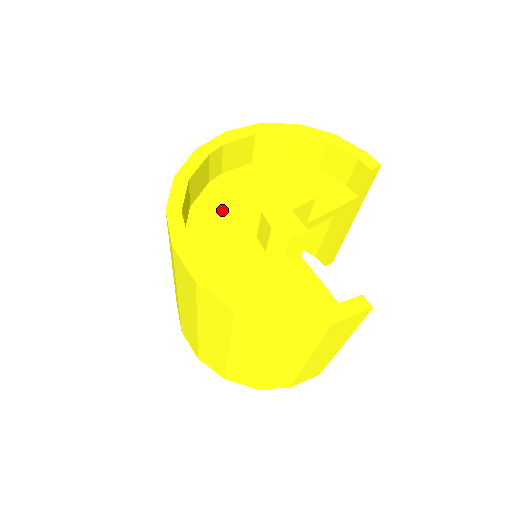
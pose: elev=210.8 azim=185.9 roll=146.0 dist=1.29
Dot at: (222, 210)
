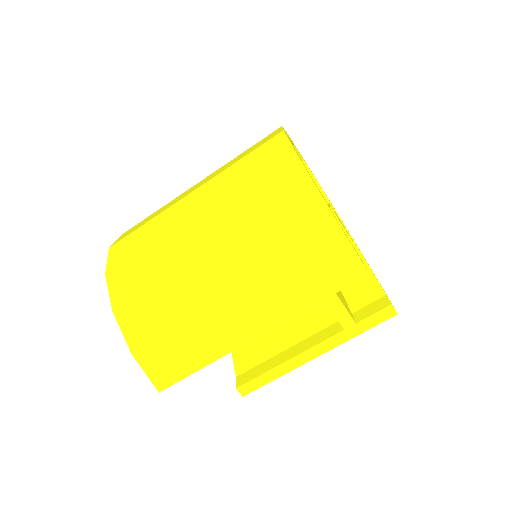
Dot at: occluded
